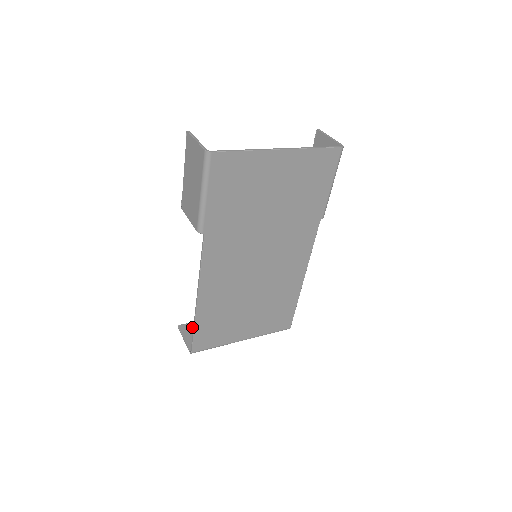
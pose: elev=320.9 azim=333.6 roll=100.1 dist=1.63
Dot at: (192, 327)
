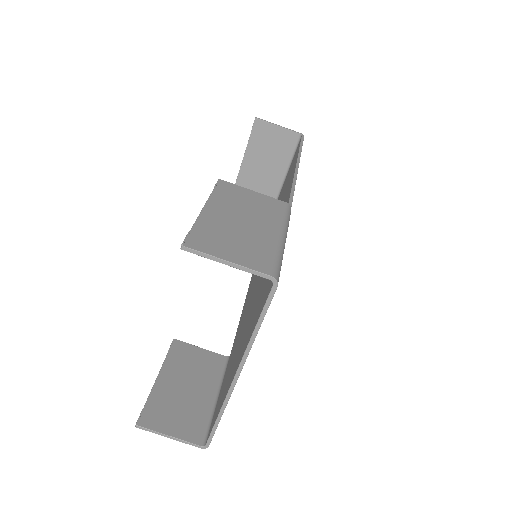
Dot at: occluded
